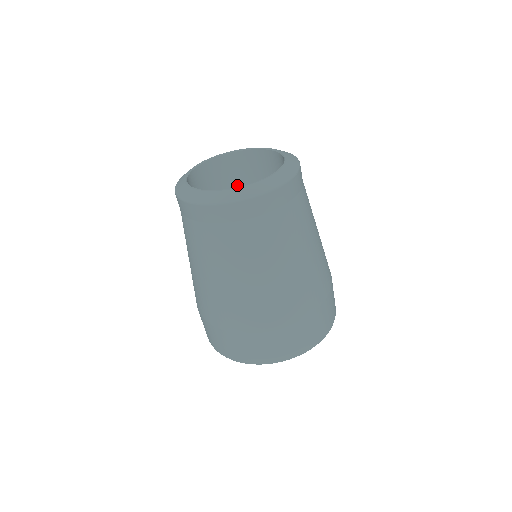
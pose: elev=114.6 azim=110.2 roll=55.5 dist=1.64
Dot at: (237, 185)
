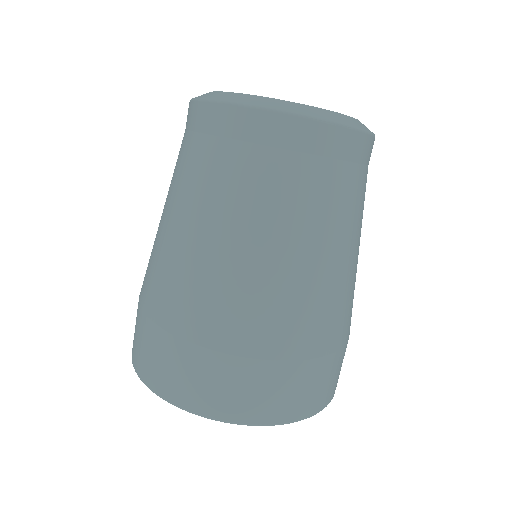
Dot at: occluded
